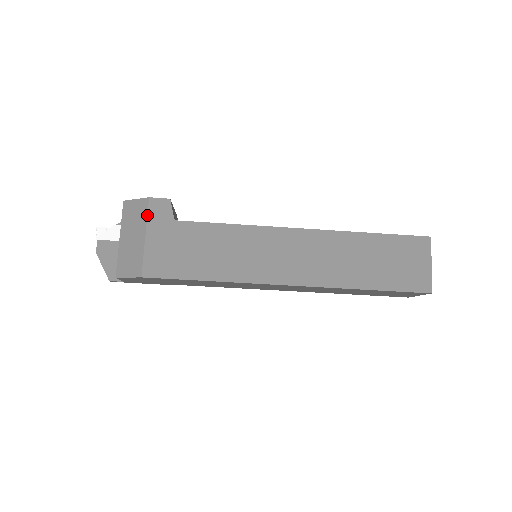
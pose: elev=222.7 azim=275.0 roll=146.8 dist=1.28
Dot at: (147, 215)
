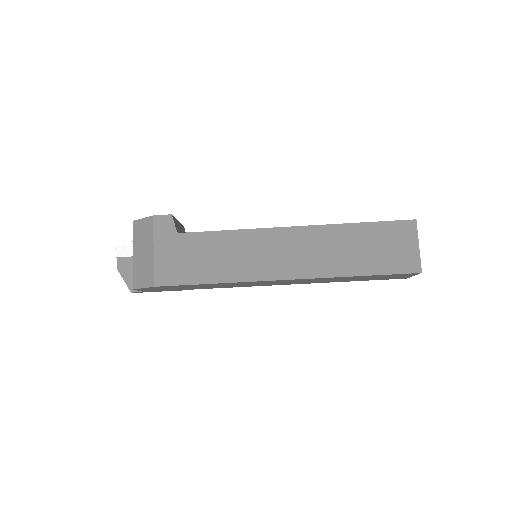
Dot at: (153, 231)
